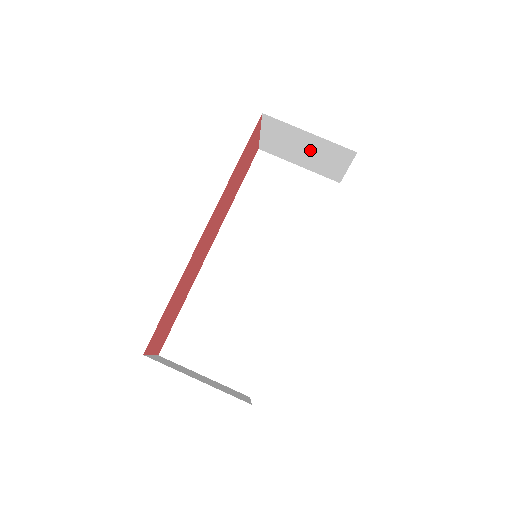
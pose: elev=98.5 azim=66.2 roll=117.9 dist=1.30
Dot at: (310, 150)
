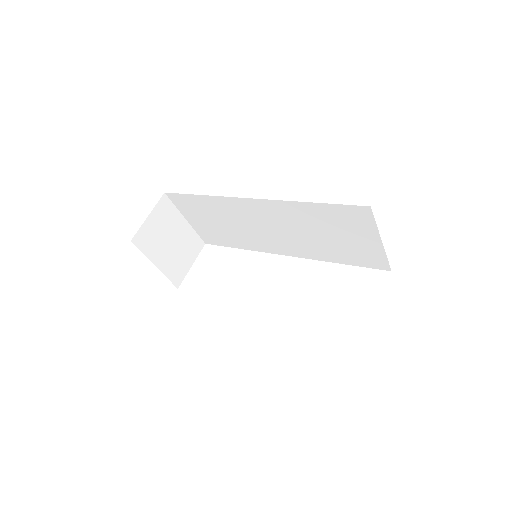
Dot at: occluded
